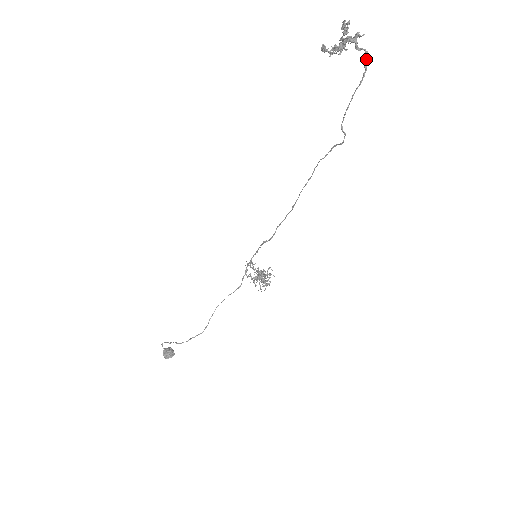
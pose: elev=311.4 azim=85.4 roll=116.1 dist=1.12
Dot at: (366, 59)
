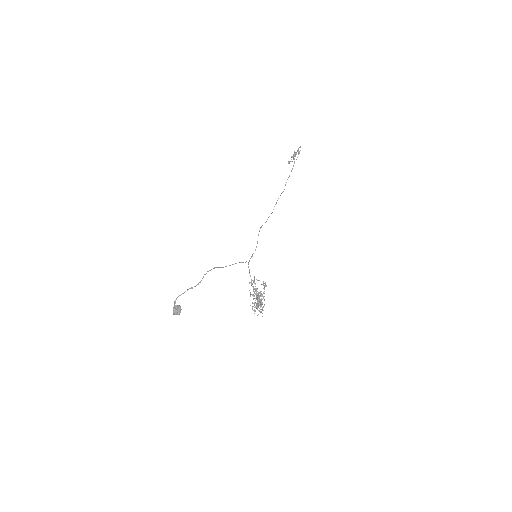
Dot at: (300, 147)
